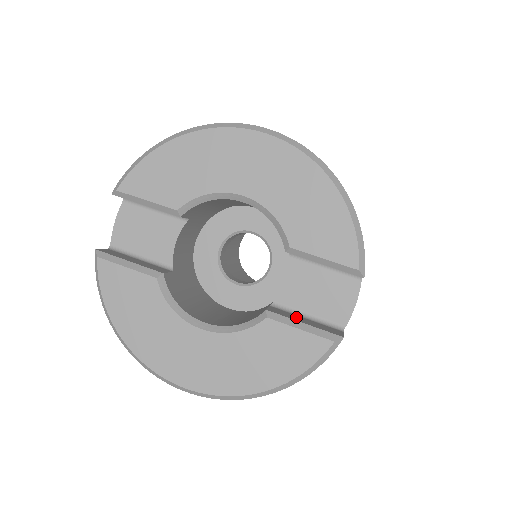
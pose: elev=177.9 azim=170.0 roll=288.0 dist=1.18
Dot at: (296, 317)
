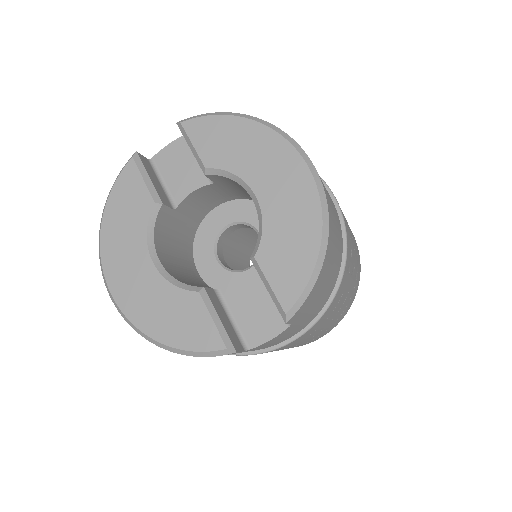
Dot at: (221, 311)
